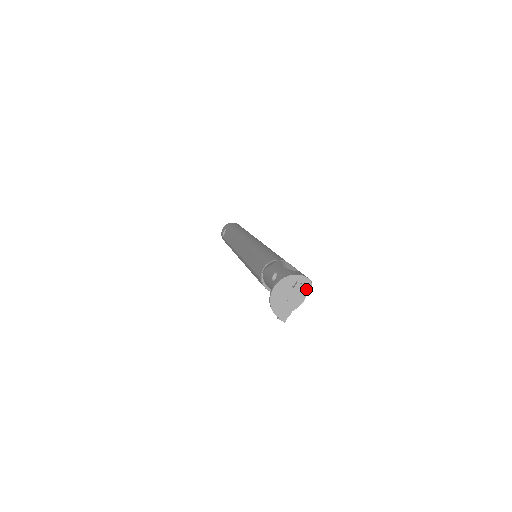
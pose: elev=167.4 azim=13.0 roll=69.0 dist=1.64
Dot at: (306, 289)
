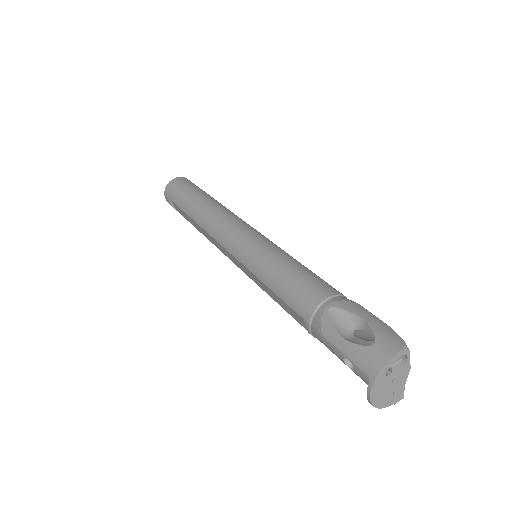
Dot at: (403, 355)
